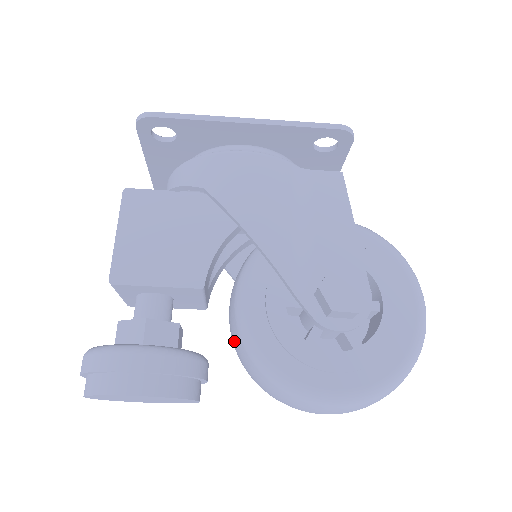
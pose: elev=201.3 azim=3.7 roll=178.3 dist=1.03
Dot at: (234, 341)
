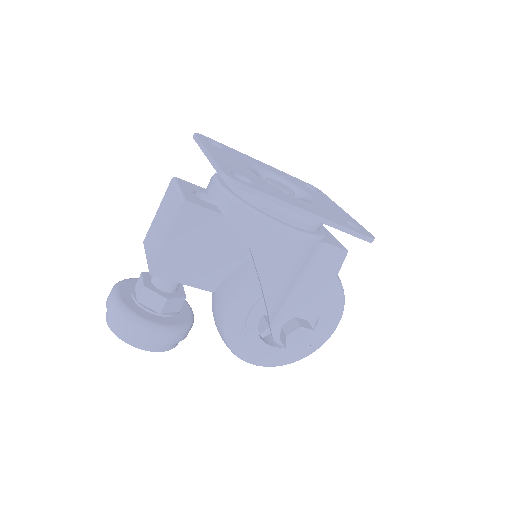
Dot at: (216, 312)
